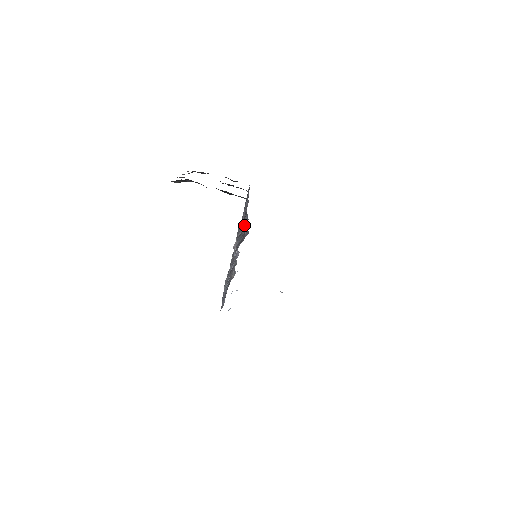
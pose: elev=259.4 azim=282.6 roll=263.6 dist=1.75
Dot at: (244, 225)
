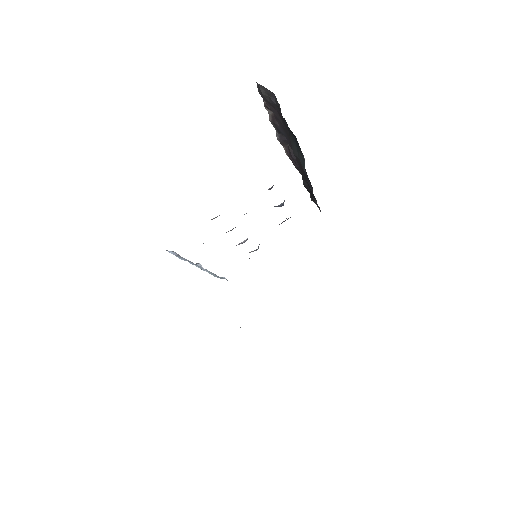
Dot at: occluded
